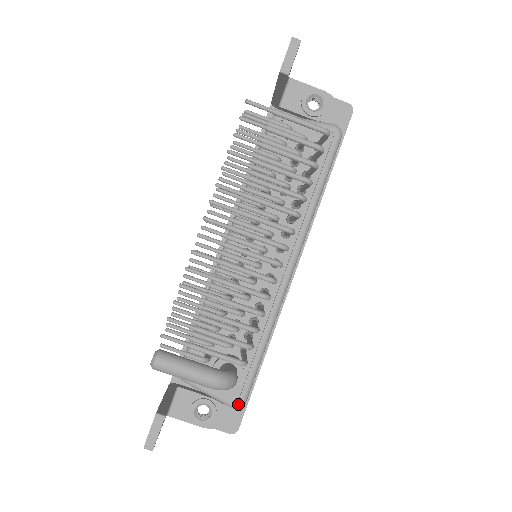
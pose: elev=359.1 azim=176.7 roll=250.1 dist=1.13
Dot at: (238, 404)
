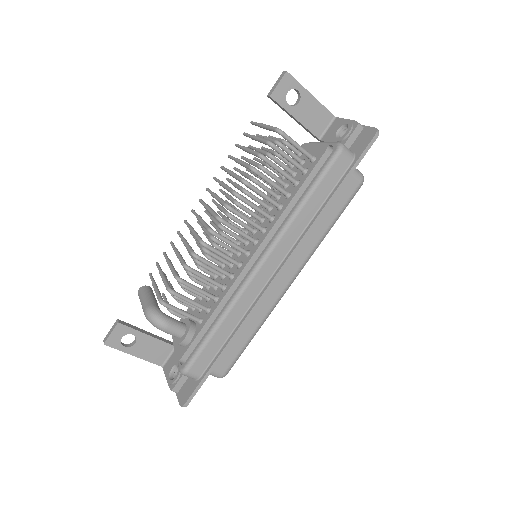
Dot at: (182, 368)
